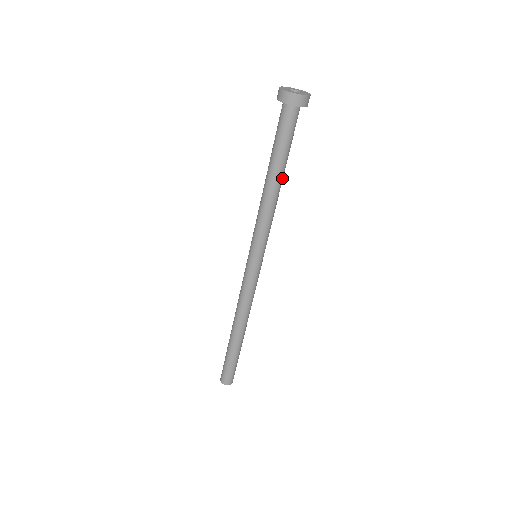
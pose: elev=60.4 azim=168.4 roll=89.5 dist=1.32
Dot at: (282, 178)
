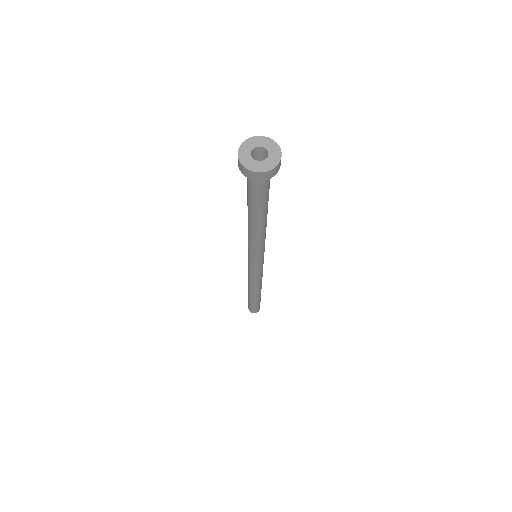
Dot at: (267, 212)
